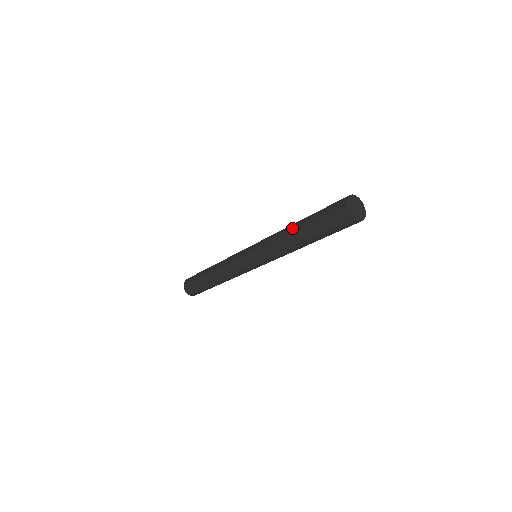
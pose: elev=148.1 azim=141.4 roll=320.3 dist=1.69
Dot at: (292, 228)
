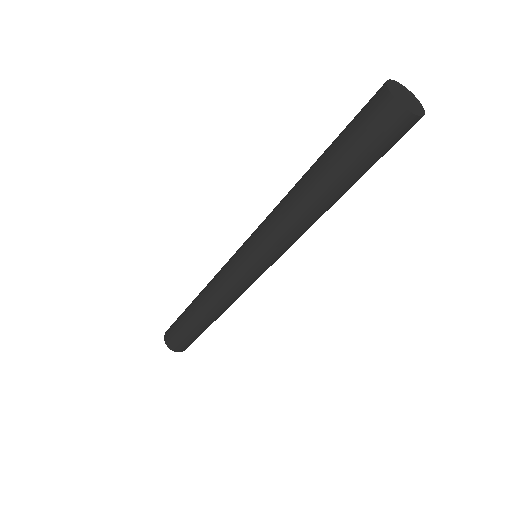
Dot at: (302, 181)
